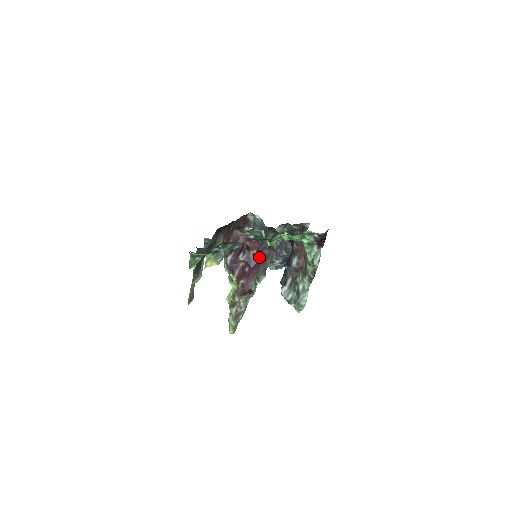
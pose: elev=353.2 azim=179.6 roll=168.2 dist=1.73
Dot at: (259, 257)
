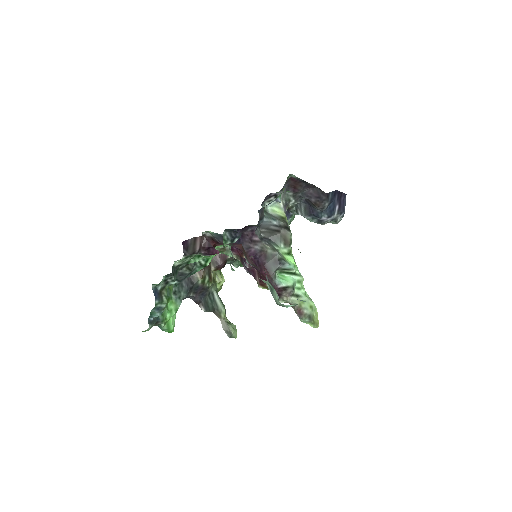
Dot at: (256, 257)
